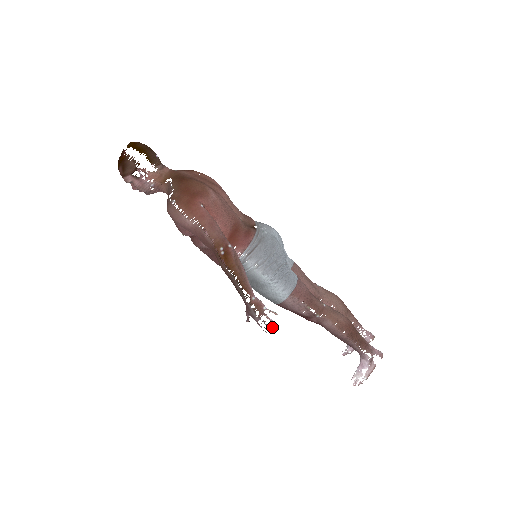
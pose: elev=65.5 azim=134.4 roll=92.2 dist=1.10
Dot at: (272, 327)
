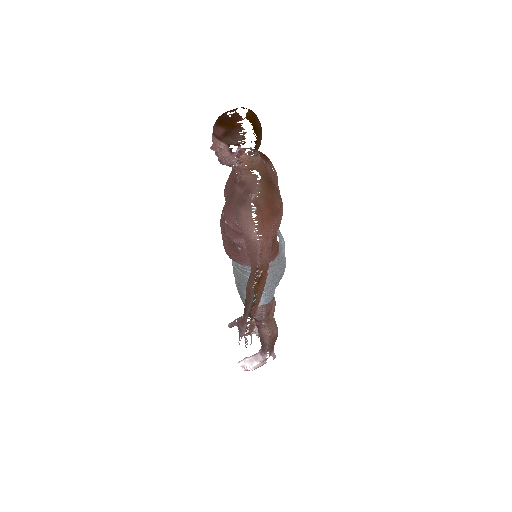
Dot at: (247, 344)
